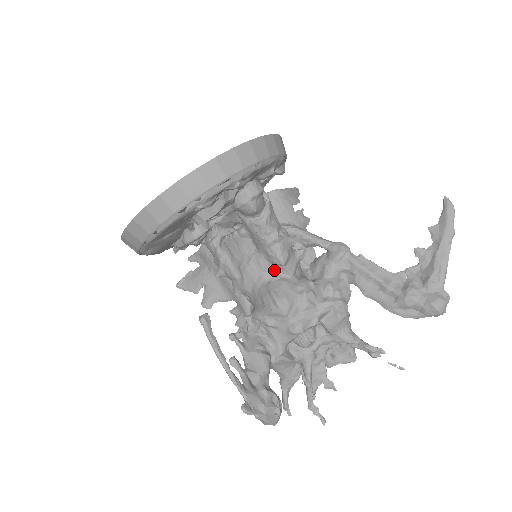
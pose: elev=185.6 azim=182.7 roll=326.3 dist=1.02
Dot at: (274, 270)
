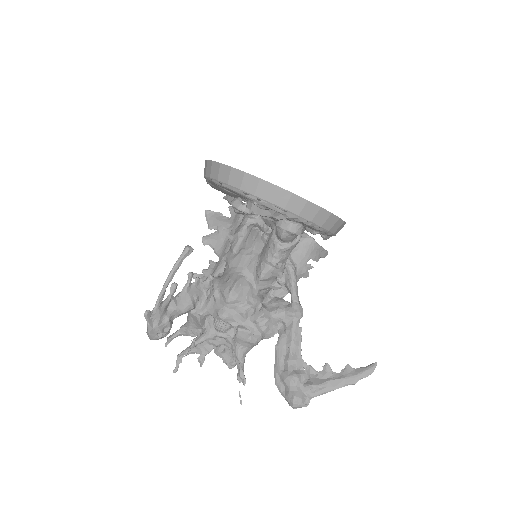
Dot at: (253, 275)
